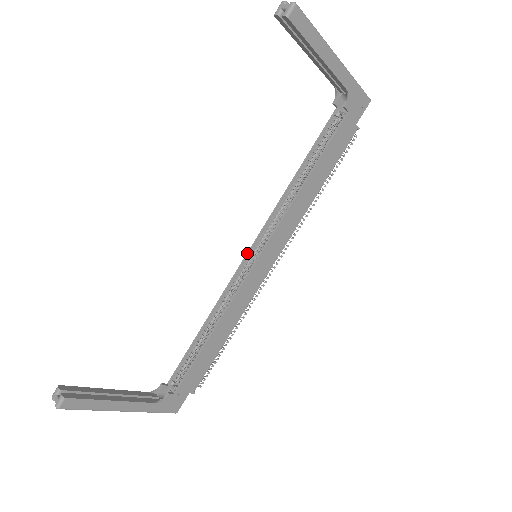
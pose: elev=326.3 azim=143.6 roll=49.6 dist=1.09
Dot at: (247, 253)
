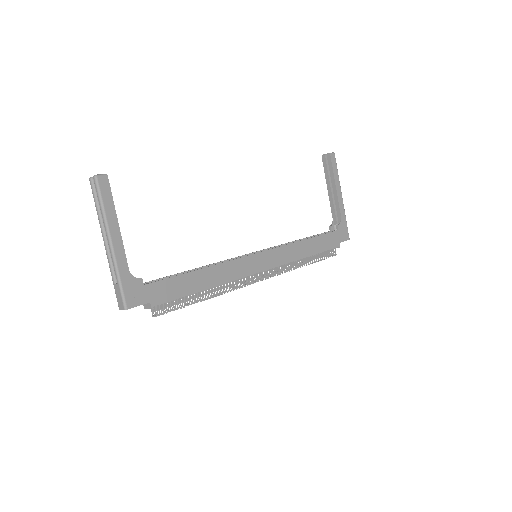
Dot at: (250, 253)
